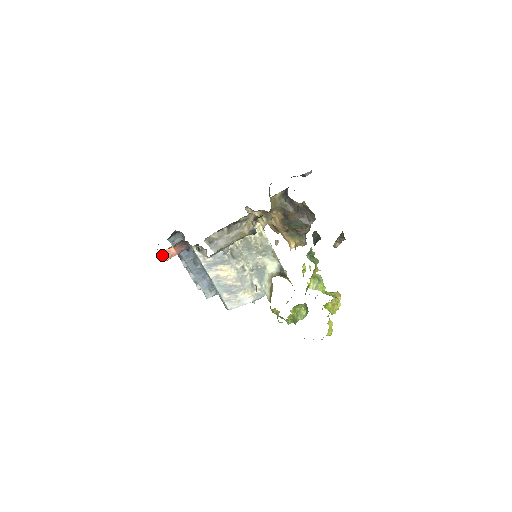
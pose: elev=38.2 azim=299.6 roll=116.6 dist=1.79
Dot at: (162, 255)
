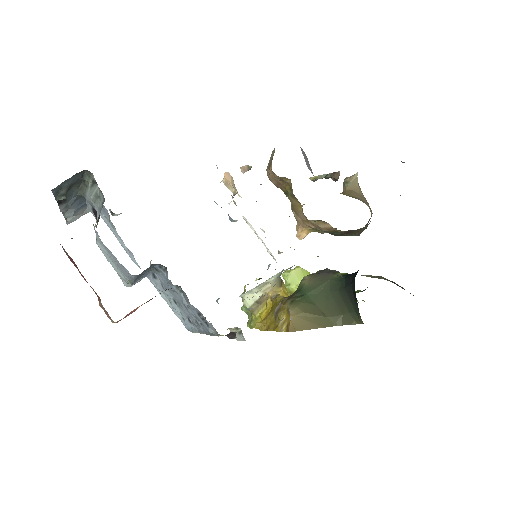
Dot at: occluded
